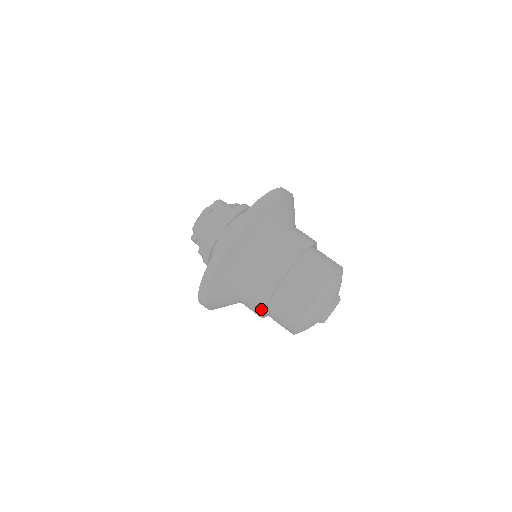
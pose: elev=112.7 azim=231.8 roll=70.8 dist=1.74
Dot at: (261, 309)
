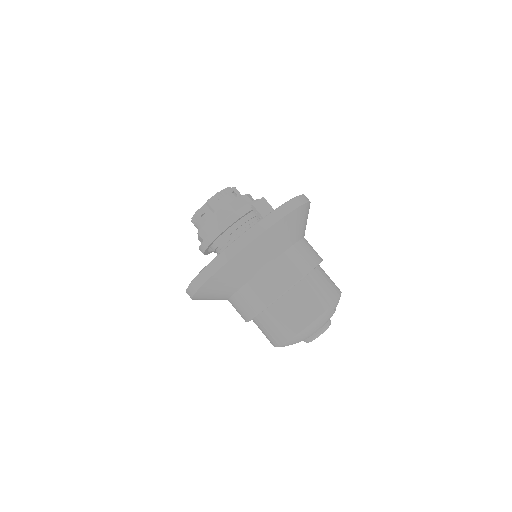
Dot at: (269, 303)
